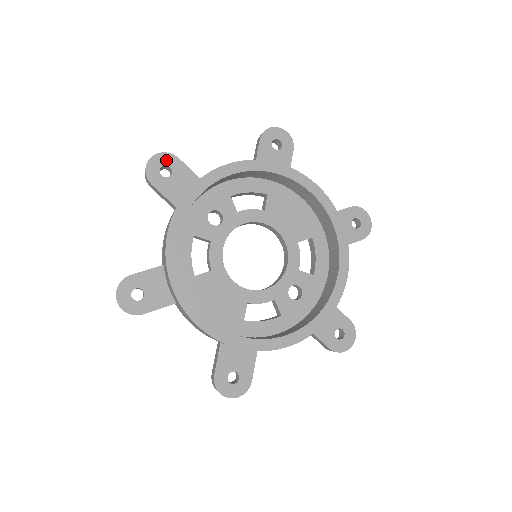
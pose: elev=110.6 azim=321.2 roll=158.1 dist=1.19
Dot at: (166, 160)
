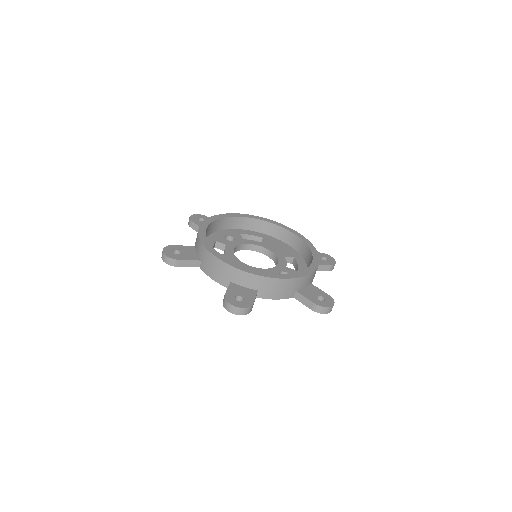
Dot at: (202, 217)
